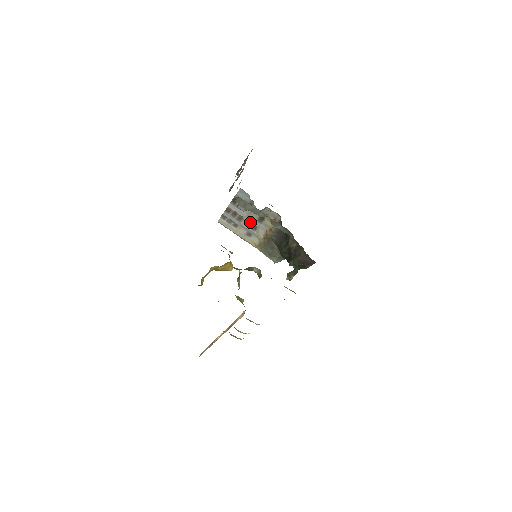
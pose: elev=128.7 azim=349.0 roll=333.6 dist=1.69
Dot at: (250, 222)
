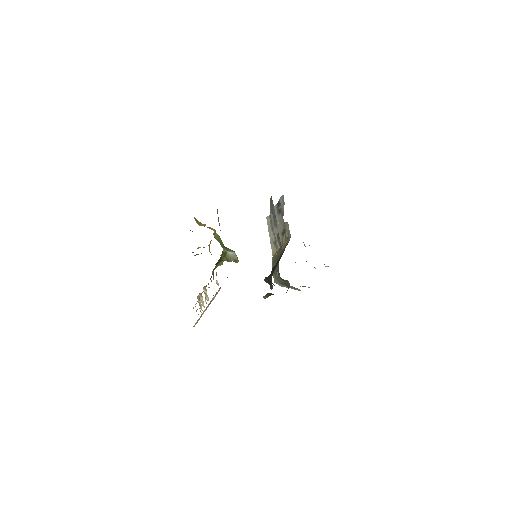
Dot at: (278, 231)
